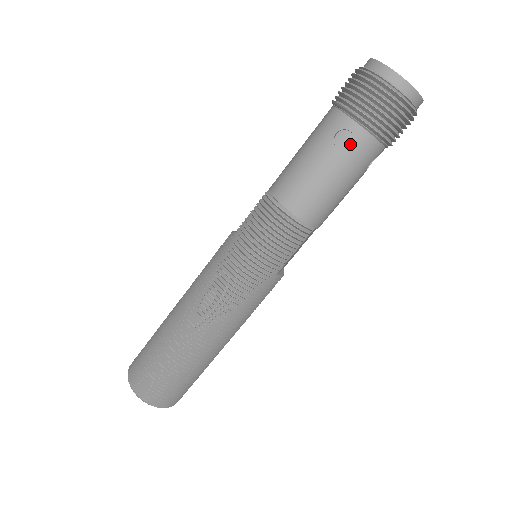
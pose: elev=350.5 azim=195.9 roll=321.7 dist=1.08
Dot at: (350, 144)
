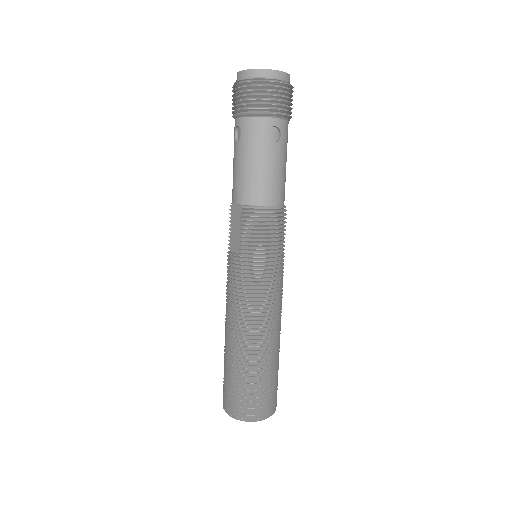
Dot at: (277, 135)
